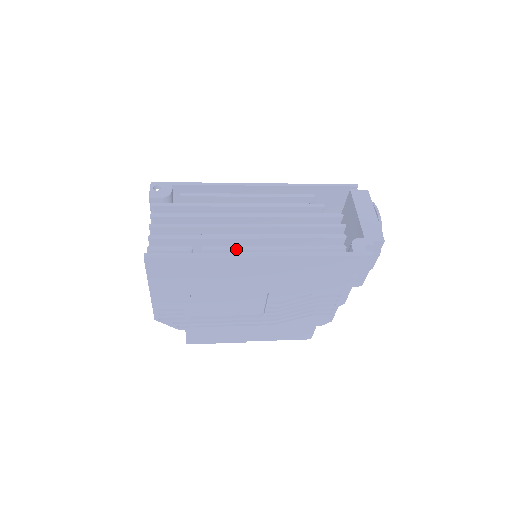
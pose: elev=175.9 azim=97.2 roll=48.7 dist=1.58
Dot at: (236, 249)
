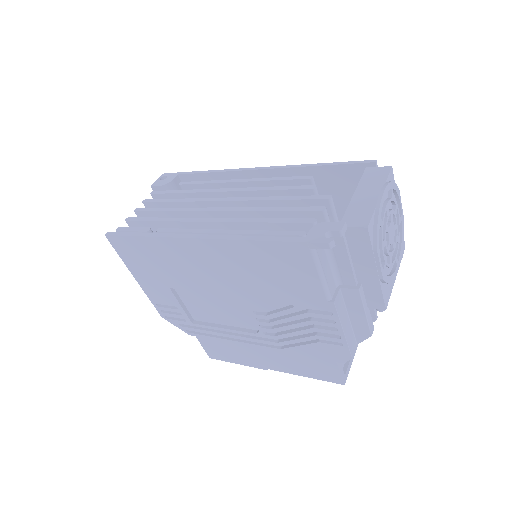
Dot at: (185, 231)
